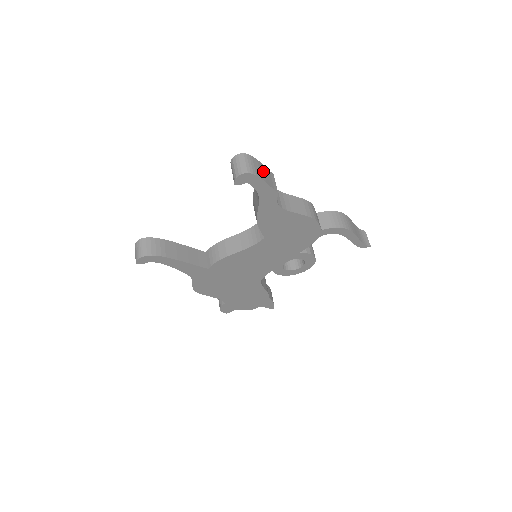
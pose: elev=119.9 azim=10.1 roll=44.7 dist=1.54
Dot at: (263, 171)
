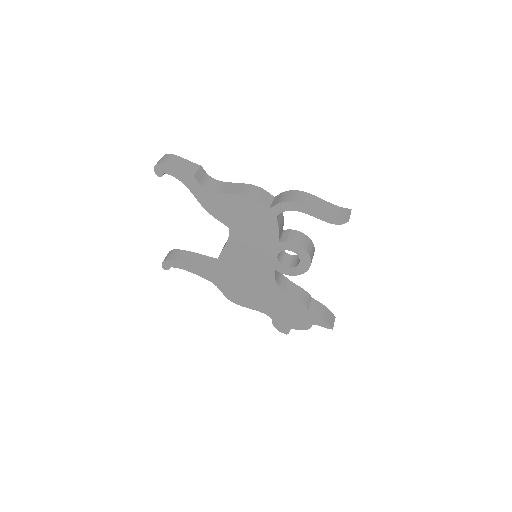
Dot at: (181, 163)
